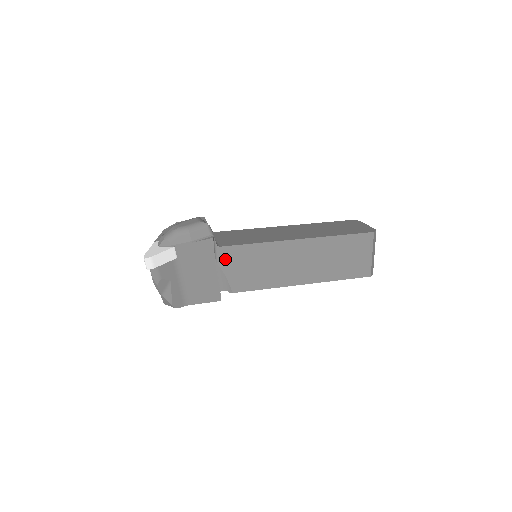
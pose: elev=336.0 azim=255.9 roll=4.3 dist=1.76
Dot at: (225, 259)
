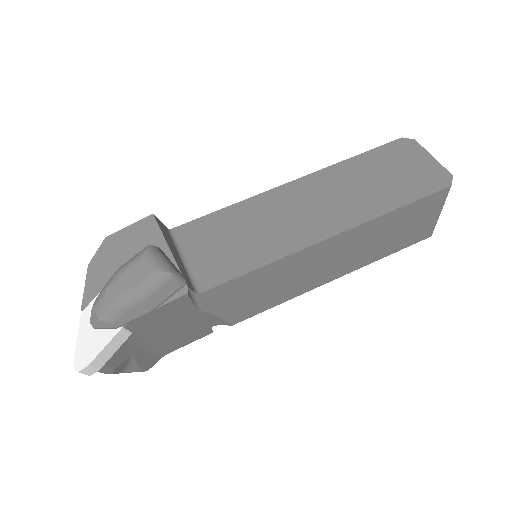
Dot at: (212, 301)
